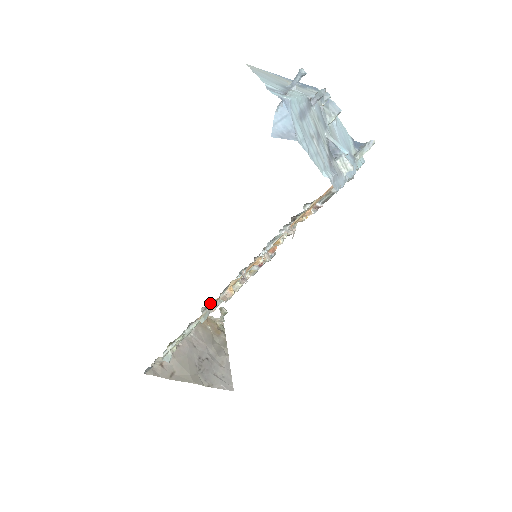
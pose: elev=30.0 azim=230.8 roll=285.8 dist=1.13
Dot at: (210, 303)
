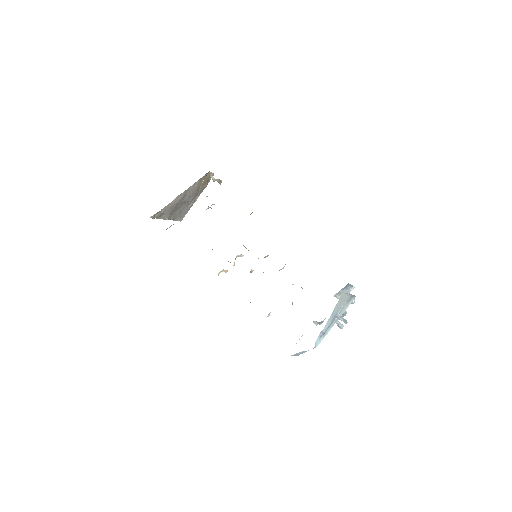
Dot at: occluded
